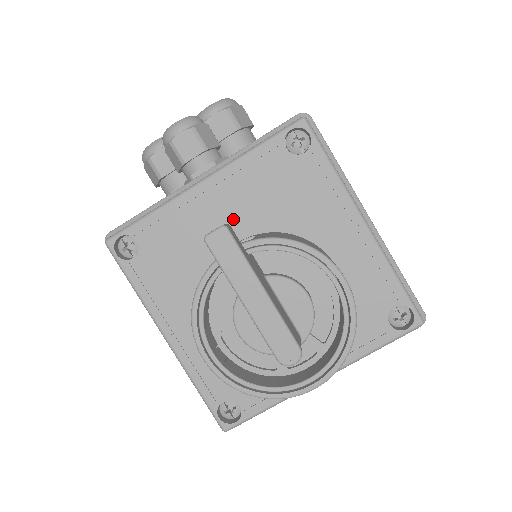
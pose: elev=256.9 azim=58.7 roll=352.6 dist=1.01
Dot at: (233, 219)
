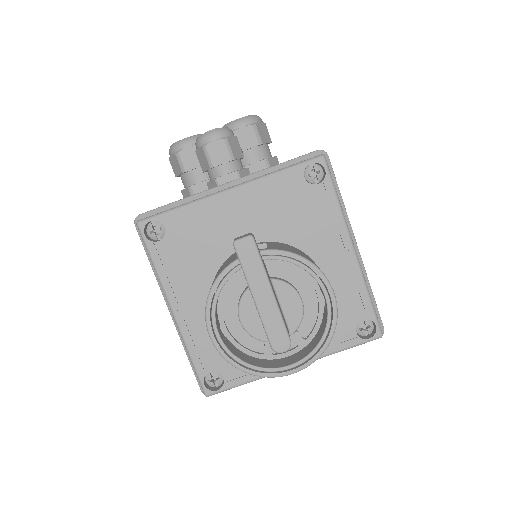
Dot at: (249, 225)
